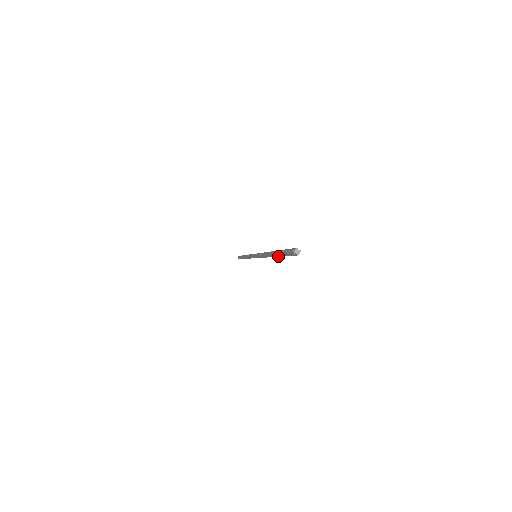
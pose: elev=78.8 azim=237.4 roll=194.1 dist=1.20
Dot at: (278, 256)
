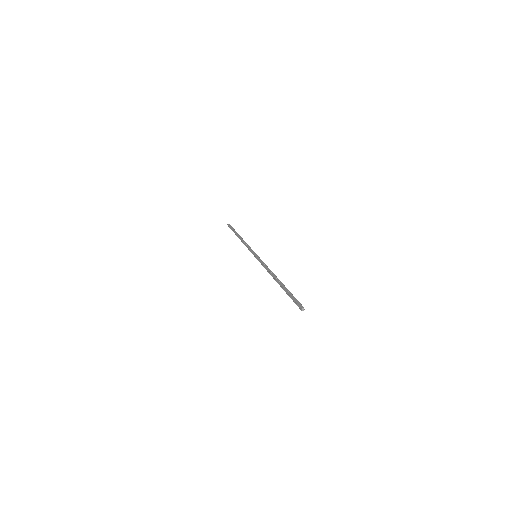
Dot at: (283, 289)
